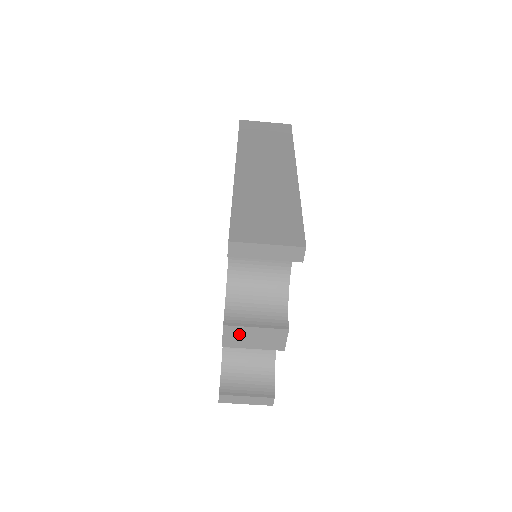
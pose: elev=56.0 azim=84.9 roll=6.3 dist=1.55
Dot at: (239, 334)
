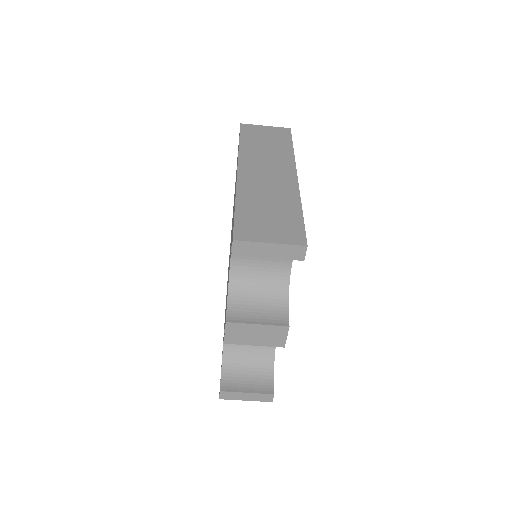
Dot at: (241, 331)
